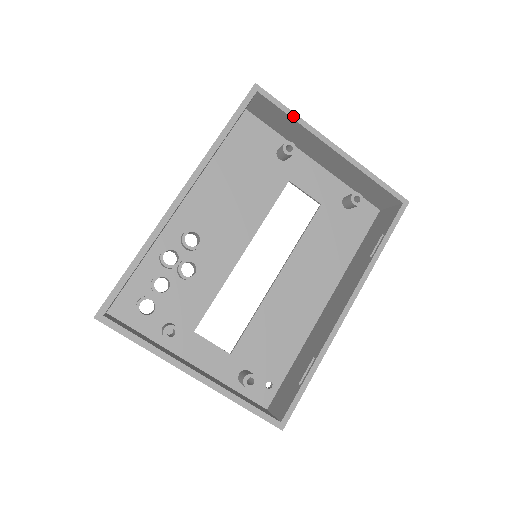
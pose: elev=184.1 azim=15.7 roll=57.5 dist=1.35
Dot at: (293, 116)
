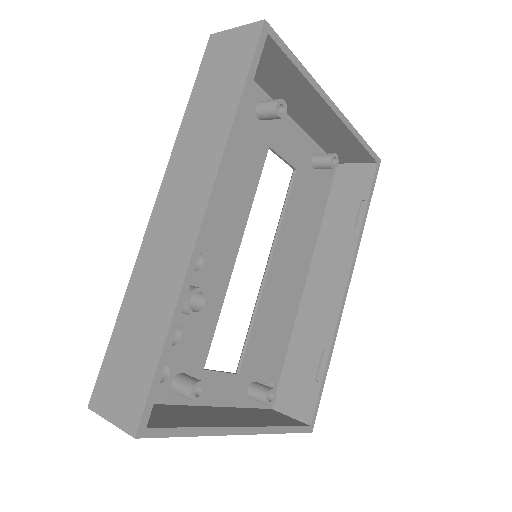
Dot at: (302, 70)
